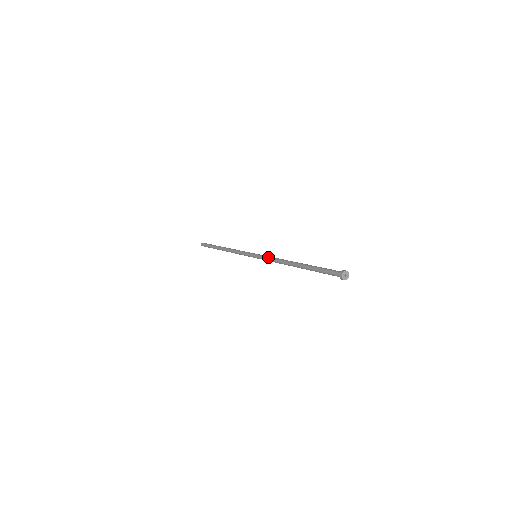
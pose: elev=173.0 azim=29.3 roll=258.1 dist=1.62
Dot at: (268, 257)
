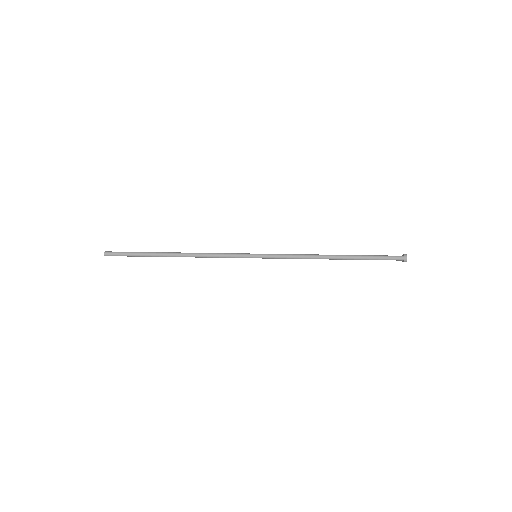
Dot at: (285, 254)
